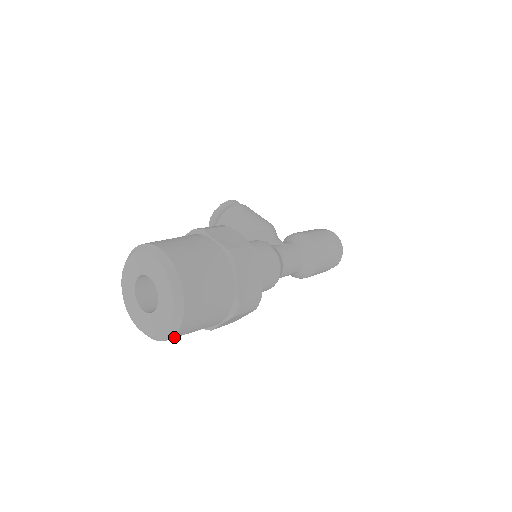
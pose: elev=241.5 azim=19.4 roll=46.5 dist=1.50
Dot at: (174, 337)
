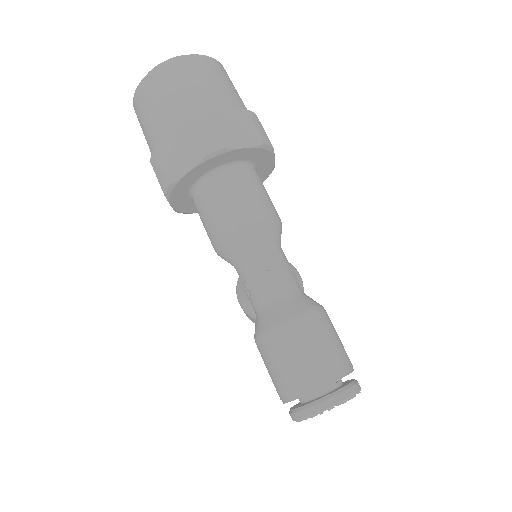
Dot at: (147, 80)
